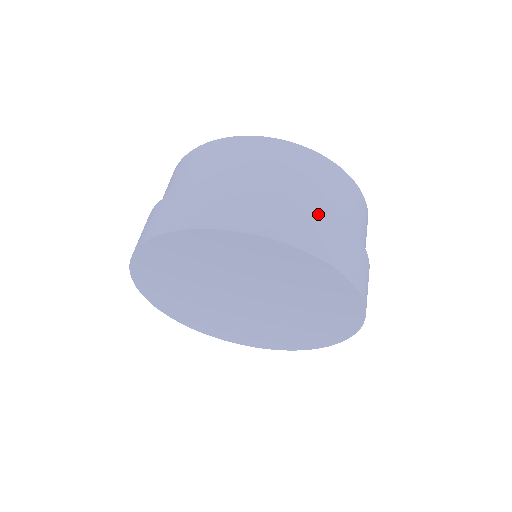
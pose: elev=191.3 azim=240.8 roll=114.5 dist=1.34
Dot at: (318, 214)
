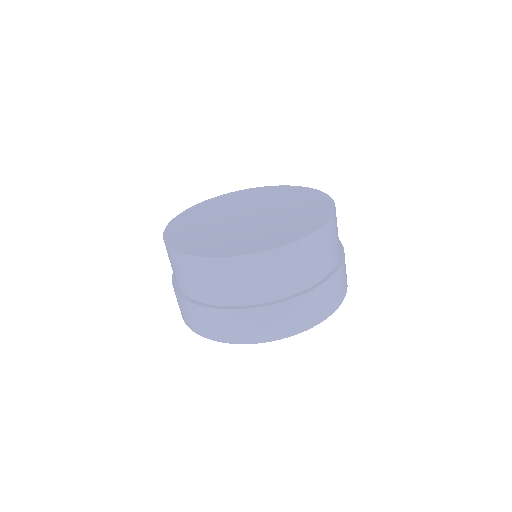
Dot at: (309, 298)
